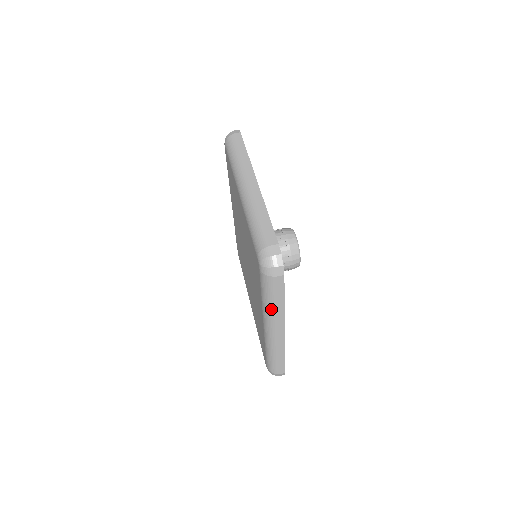
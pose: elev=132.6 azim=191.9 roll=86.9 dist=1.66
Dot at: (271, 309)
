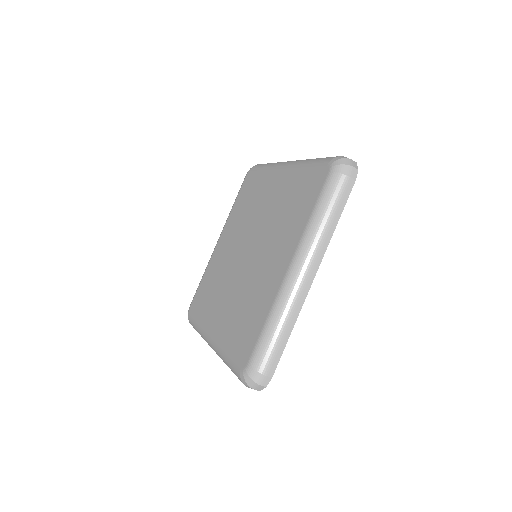
Dot at: (224, 362)
